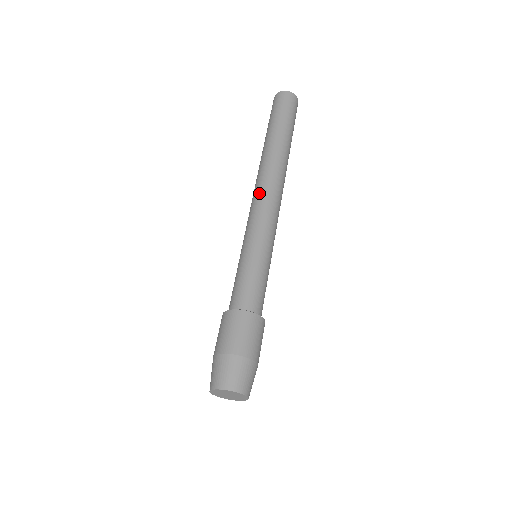
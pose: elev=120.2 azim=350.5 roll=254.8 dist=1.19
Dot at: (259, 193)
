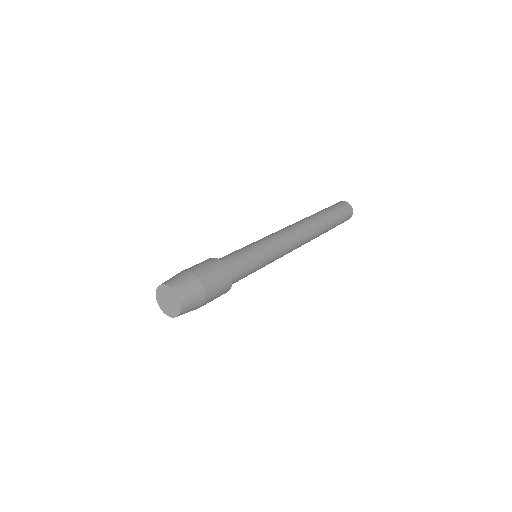
Dot at: occluded
